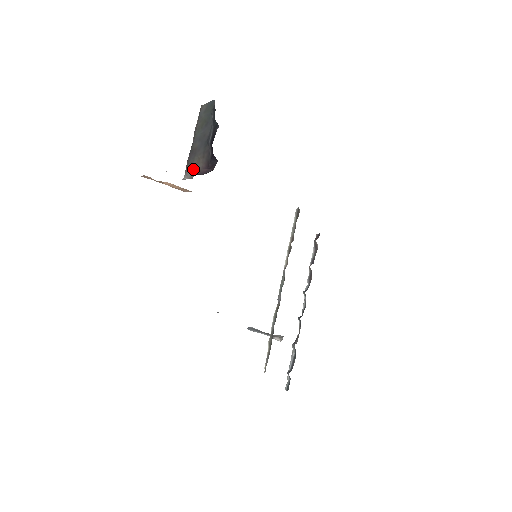
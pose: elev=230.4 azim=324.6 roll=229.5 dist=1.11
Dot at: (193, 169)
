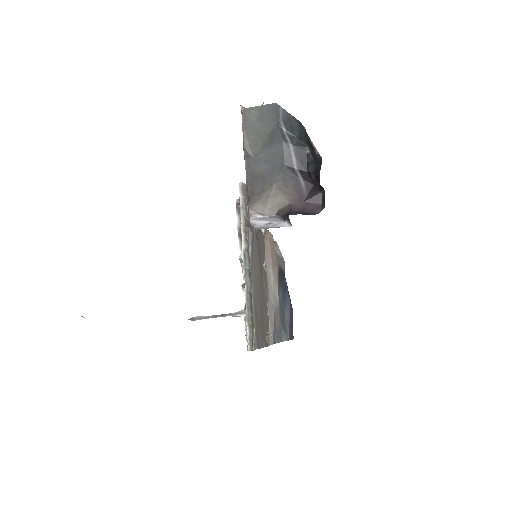
Dot at: (269, 202)
